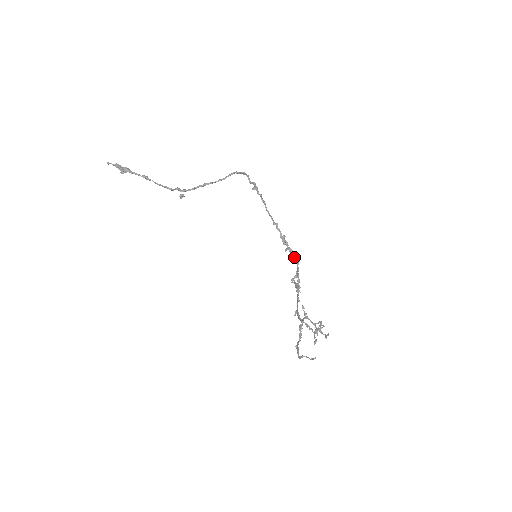
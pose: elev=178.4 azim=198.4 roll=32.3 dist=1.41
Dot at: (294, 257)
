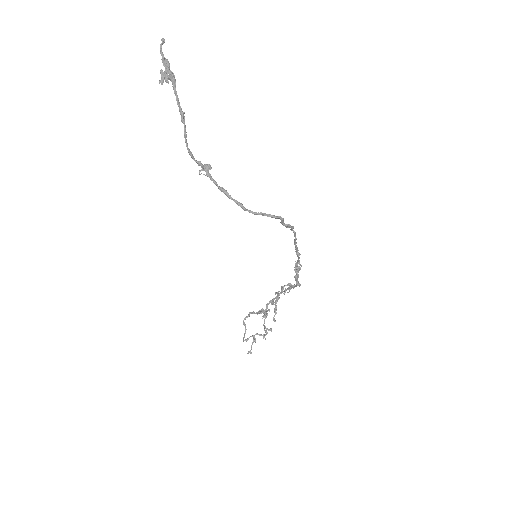
Dot at: (296, 281)
